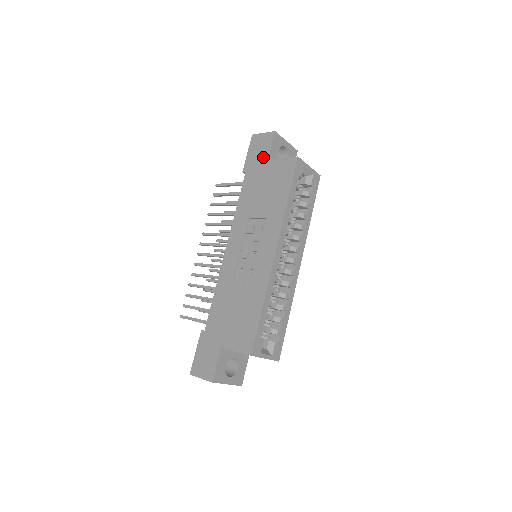
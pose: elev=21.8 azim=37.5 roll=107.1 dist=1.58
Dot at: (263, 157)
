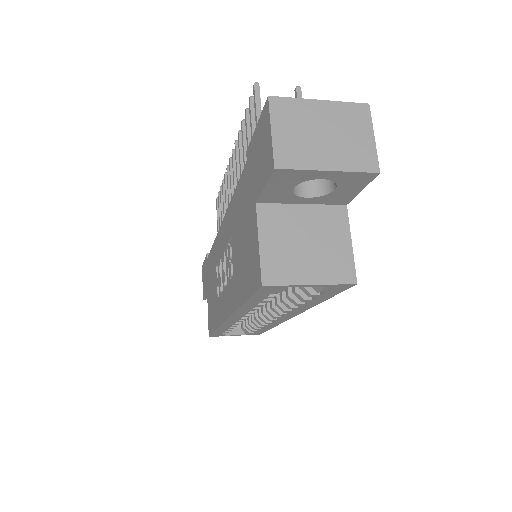
Dot at: (255, 184)
